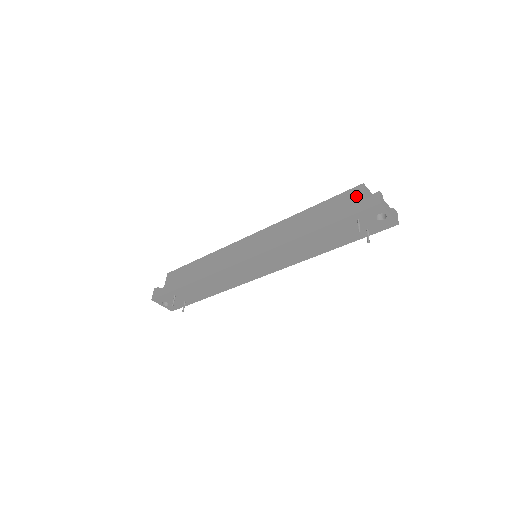
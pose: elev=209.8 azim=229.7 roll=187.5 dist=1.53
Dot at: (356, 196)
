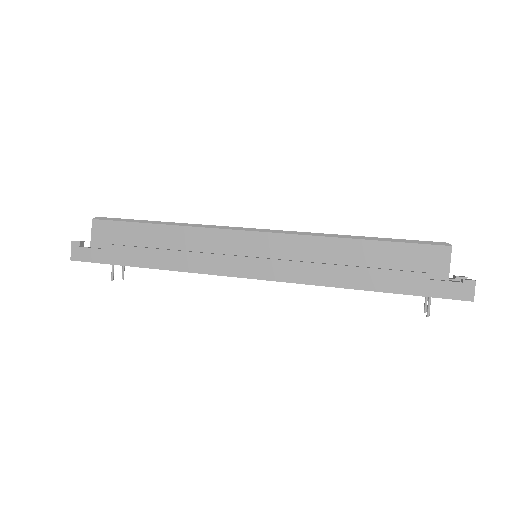
Dot at: (438, 263)
